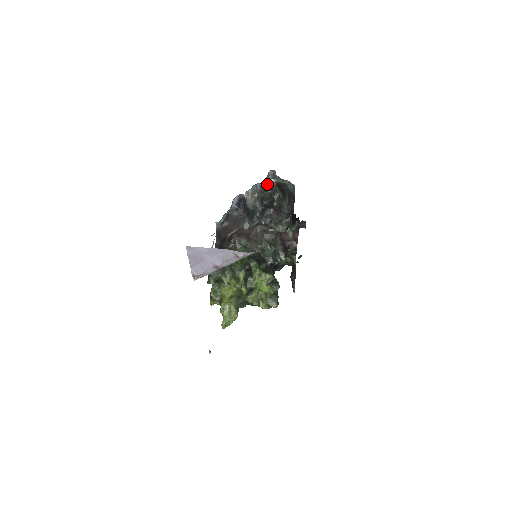
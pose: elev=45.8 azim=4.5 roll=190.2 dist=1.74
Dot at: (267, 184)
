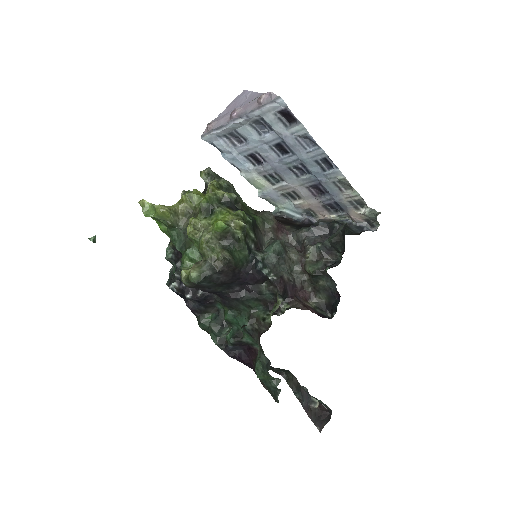
Dot at: (357, 229)
